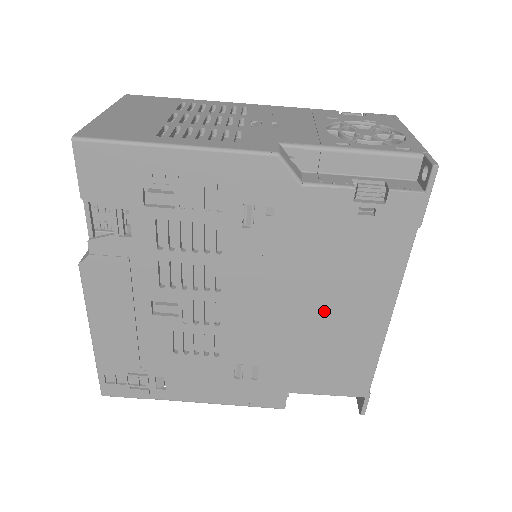
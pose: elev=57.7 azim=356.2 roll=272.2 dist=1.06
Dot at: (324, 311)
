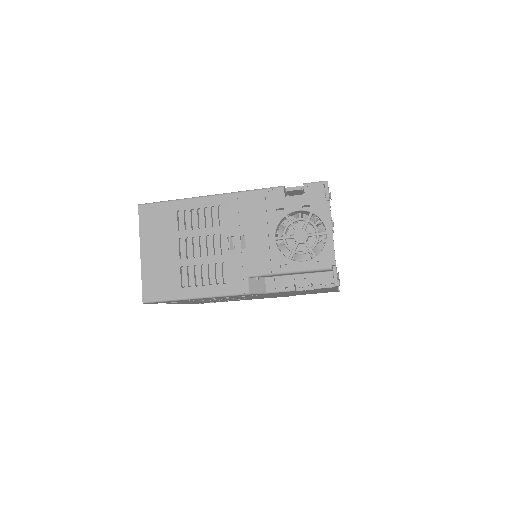
Dot at: occluded
